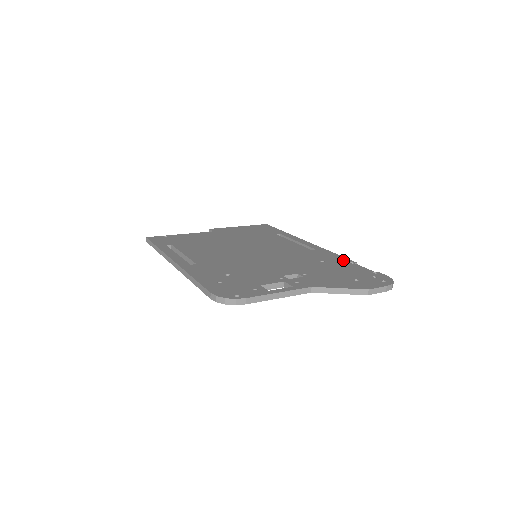
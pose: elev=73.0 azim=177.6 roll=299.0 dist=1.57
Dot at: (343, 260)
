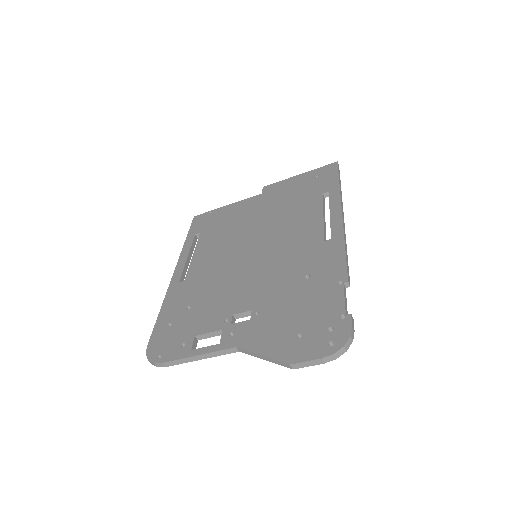
Dot at: (336, 274)
